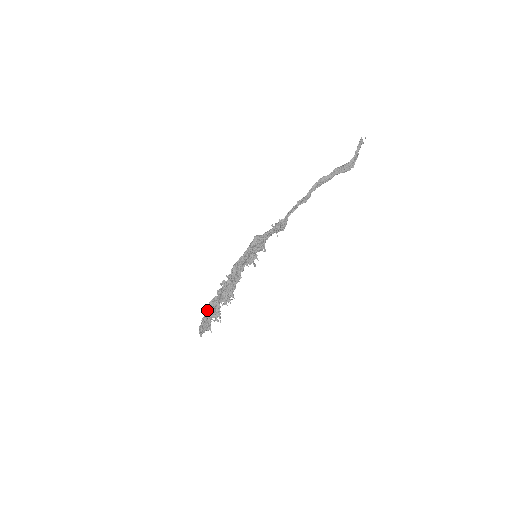
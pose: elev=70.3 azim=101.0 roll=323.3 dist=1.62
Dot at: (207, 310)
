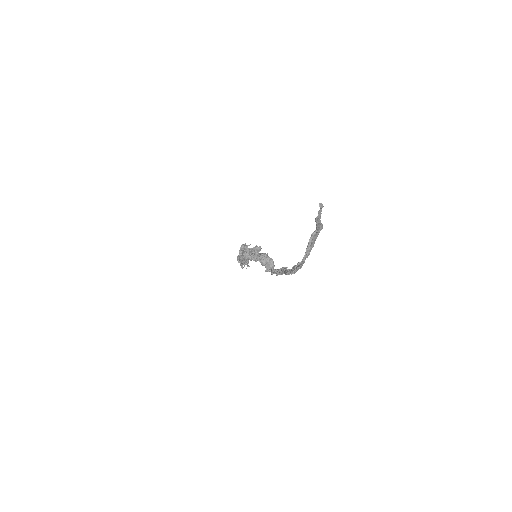
Dot at: occluded
